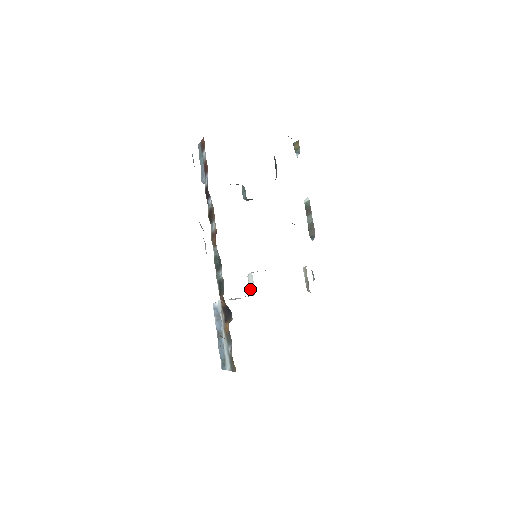
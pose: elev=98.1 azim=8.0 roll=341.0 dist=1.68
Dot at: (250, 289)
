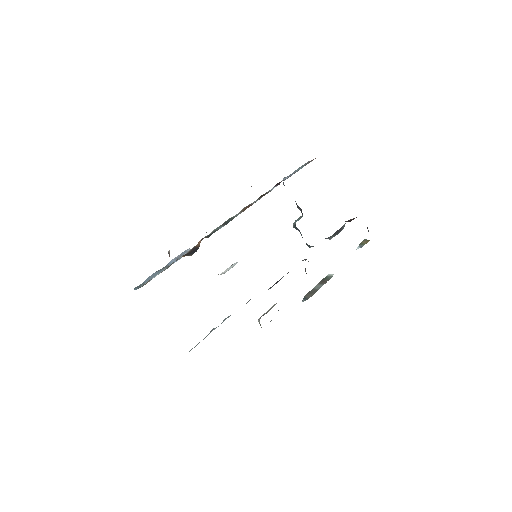
Dot at: (223, 272)
